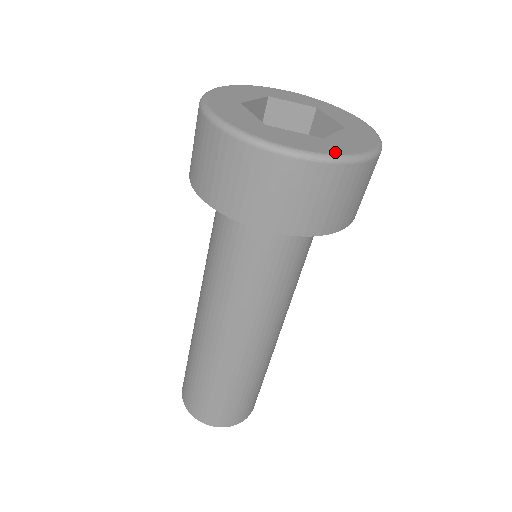
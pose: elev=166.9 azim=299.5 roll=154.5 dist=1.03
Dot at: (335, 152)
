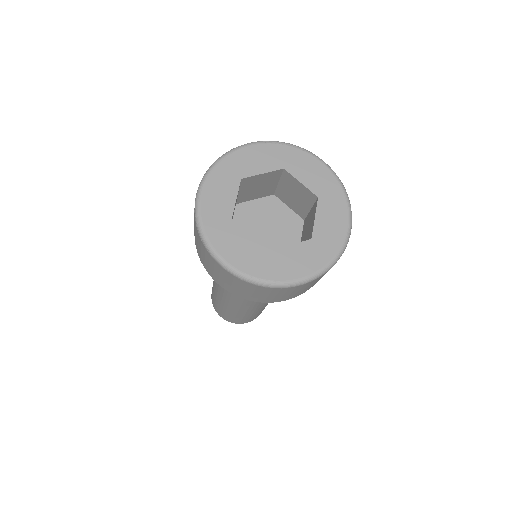
Dot at: (327, 260)
